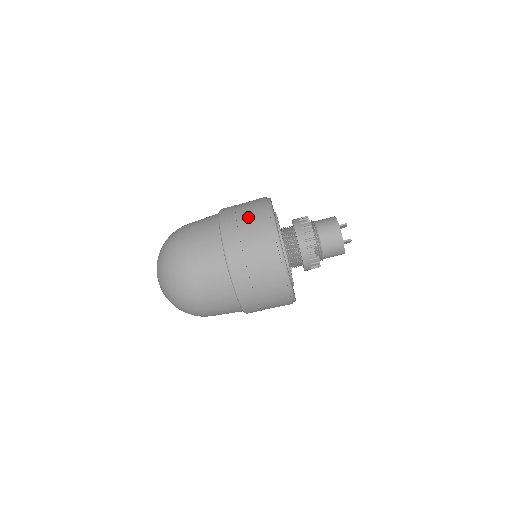
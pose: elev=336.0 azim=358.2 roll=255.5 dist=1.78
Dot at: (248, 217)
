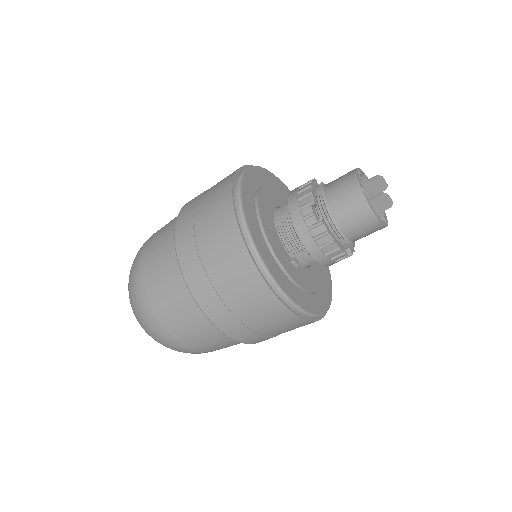
Dot at: occluded
